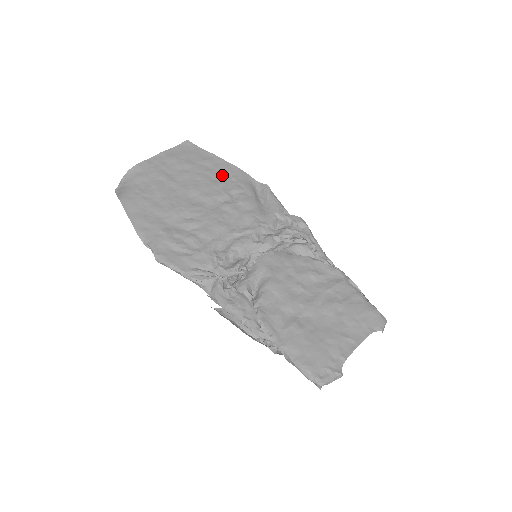
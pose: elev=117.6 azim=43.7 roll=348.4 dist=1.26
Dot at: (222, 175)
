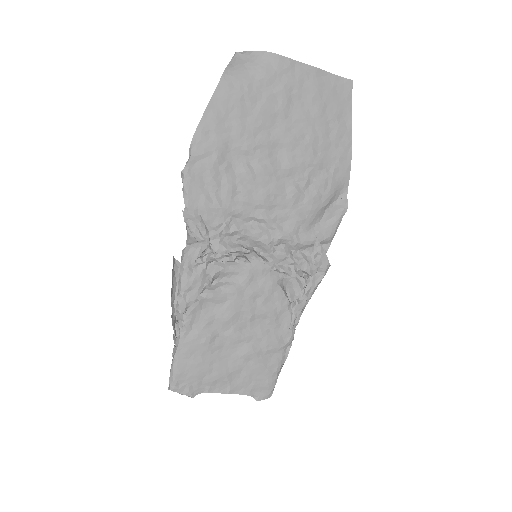
Dot at: (330, 154)
